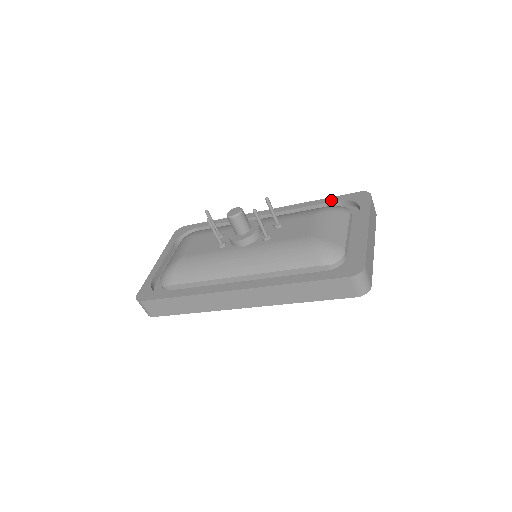
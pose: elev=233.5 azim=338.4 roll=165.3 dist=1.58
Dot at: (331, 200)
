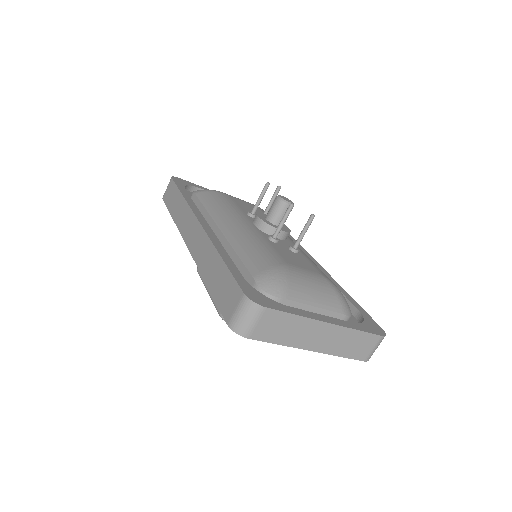
Dot at: (356, 305)
